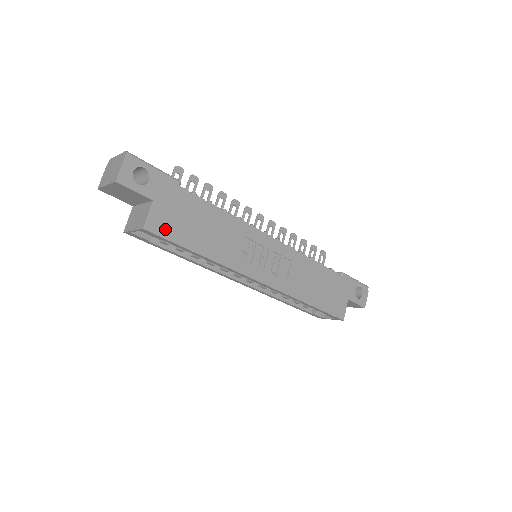
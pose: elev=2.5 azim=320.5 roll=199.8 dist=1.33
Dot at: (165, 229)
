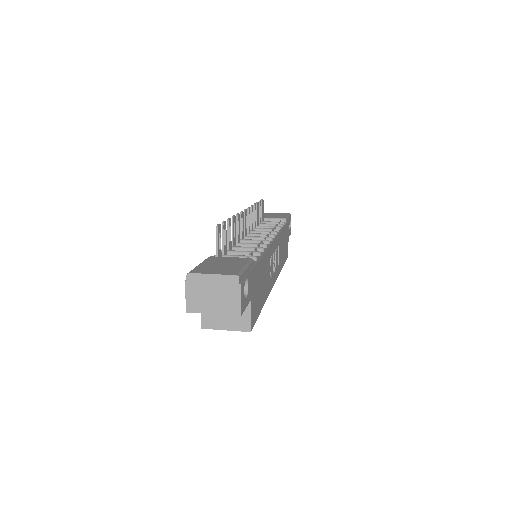
Dot at: (255, 314)
